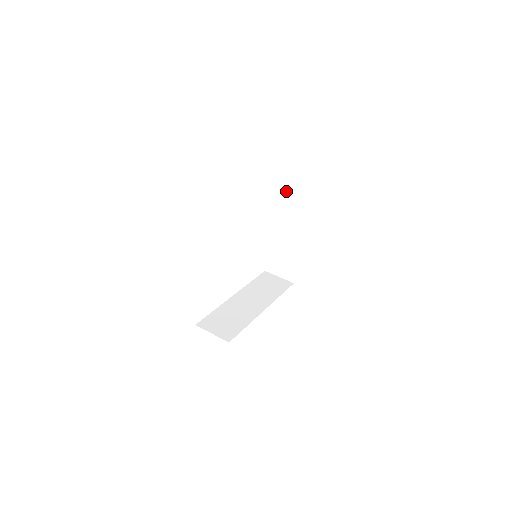
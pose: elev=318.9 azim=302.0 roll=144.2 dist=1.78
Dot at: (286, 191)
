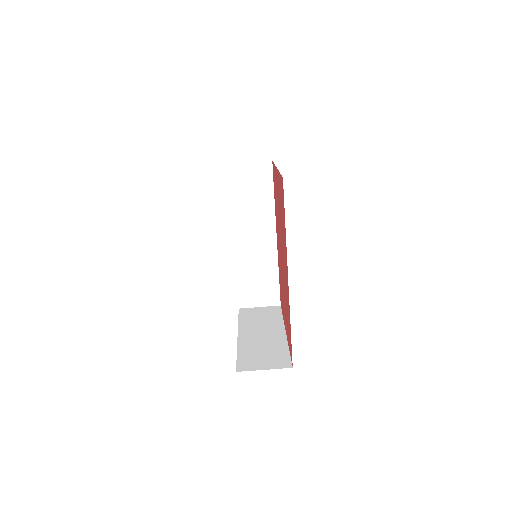
Dot at: occluded
